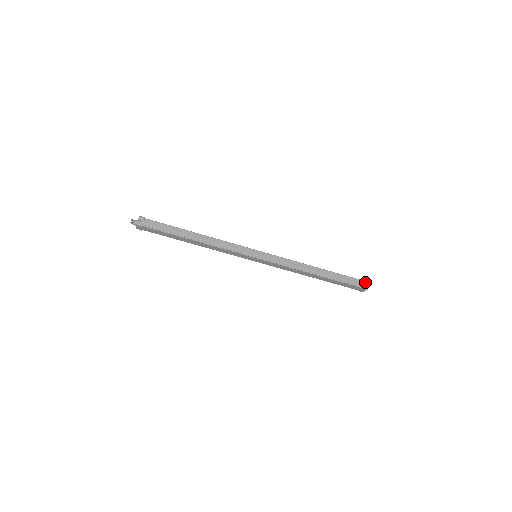
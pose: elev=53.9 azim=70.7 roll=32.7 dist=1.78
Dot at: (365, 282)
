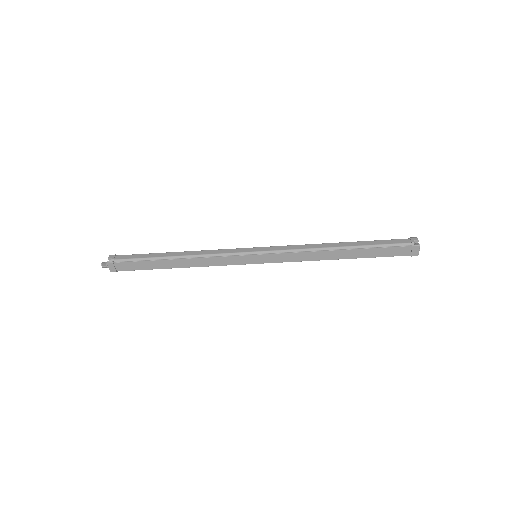
Dot at: (412, 239)
